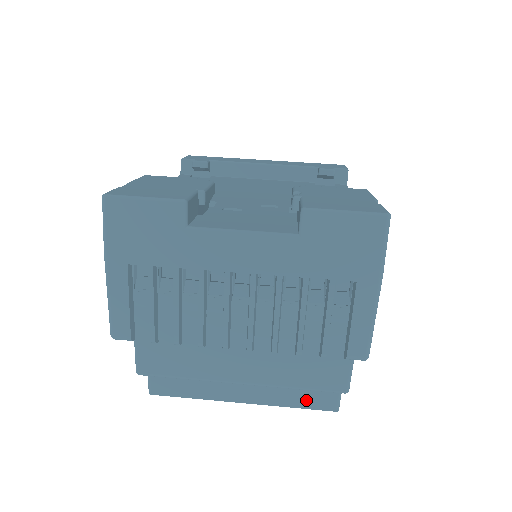
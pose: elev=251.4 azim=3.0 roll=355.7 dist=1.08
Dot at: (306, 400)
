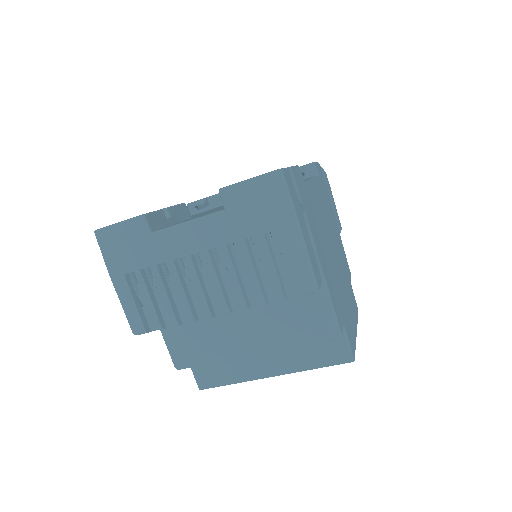
Dot at: (322, 359)
